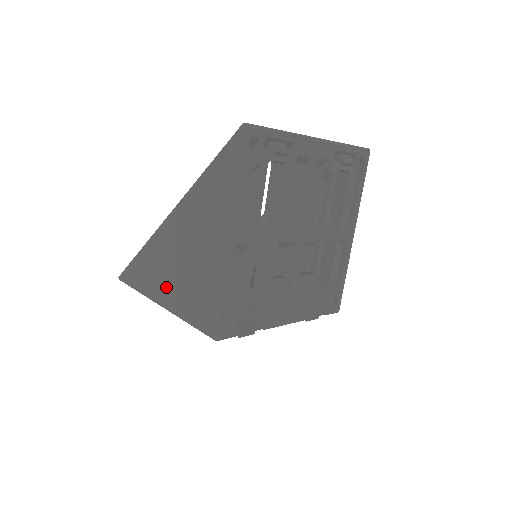
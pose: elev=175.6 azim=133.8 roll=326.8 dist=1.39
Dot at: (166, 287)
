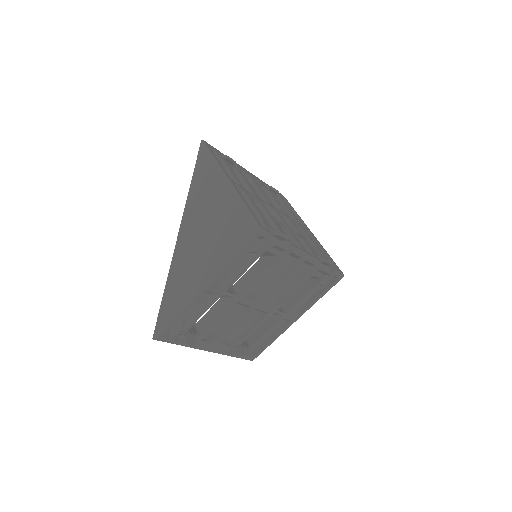
Dot at: (201, 269)
